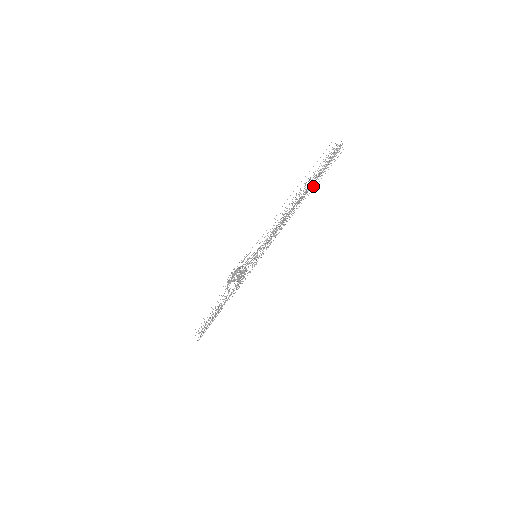
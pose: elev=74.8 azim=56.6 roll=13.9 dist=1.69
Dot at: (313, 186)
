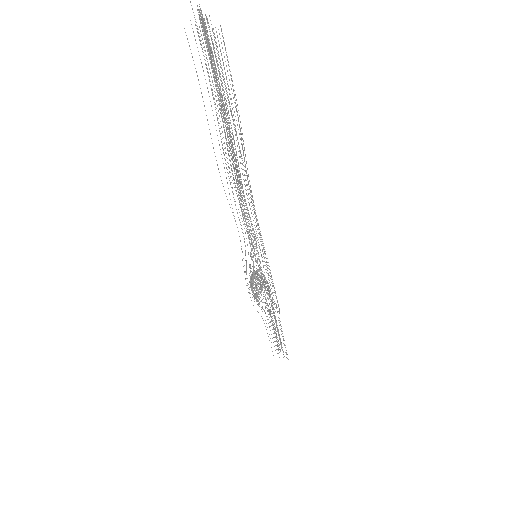
Dot at: occluded
